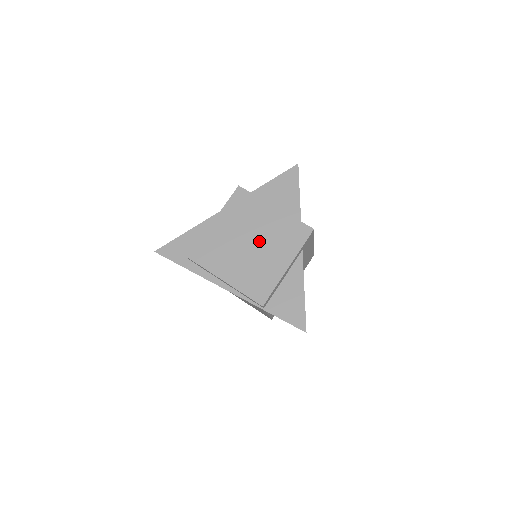
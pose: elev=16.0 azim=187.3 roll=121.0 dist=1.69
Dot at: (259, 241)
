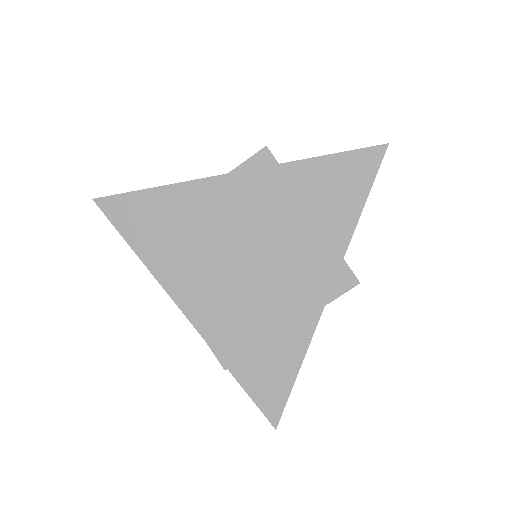
Dot at: (261, 263)
